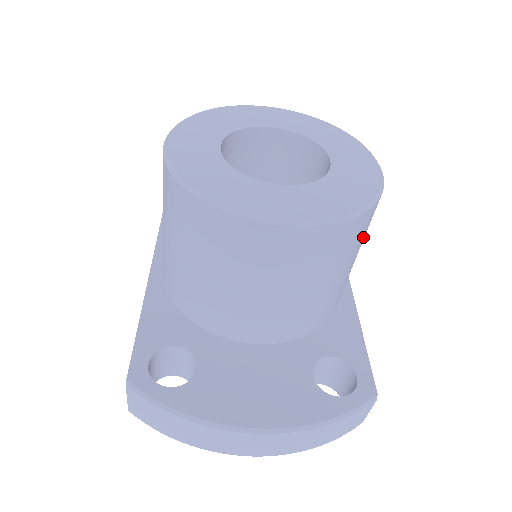
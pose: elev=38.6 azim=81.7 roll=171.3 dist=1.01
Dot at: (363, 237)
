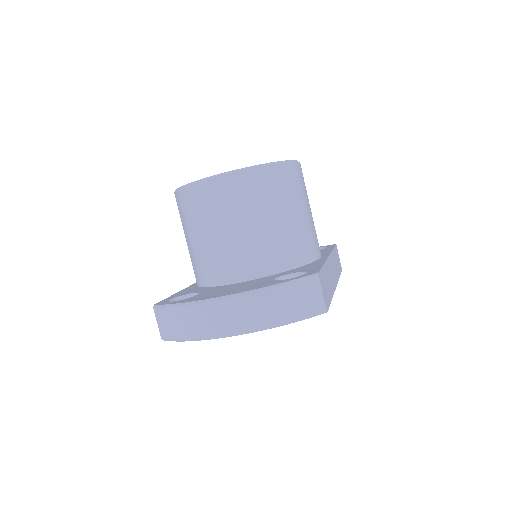
Dot at: (290, 192)
